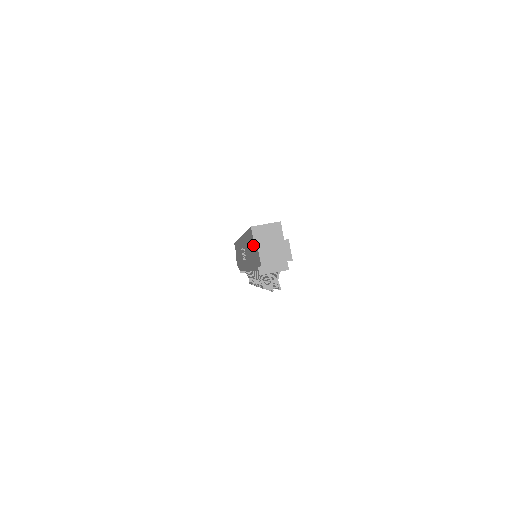
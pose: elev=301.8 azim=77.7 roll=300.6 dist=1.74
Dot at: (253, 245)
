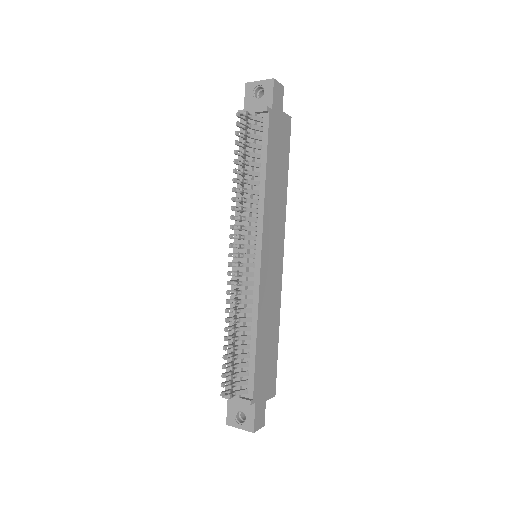
Dot at: occluded
